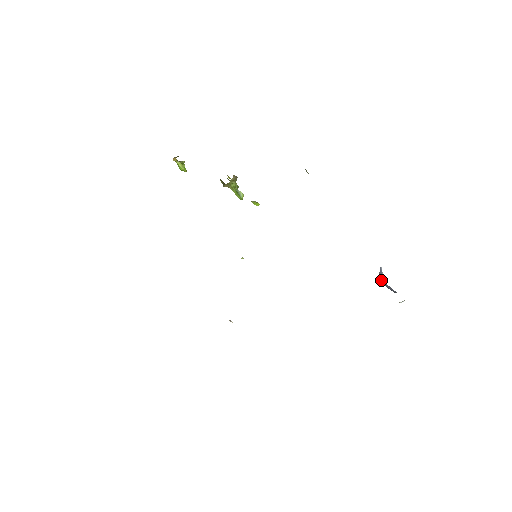
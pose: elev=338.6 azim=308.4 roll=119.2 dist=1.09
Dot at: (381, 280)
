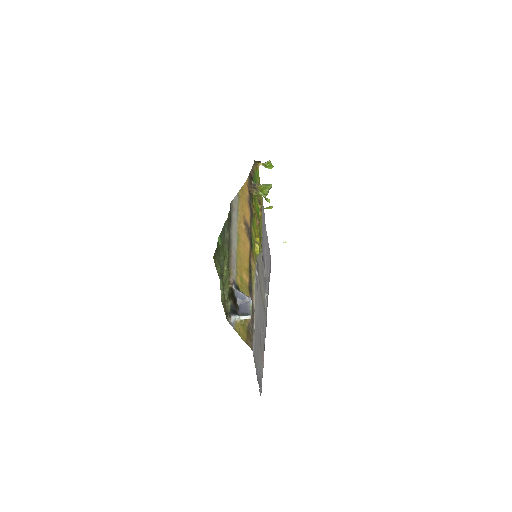
Dot at: (239, 302)
